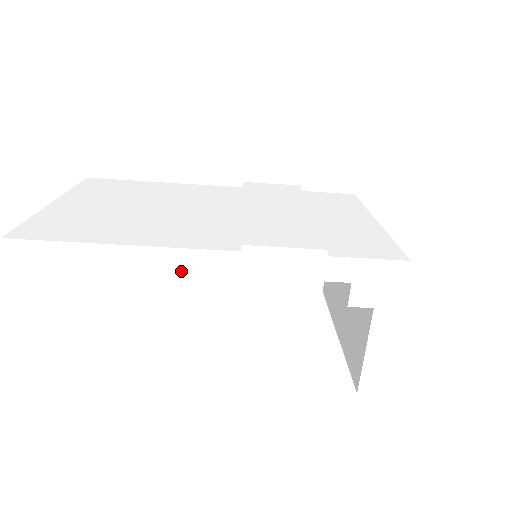
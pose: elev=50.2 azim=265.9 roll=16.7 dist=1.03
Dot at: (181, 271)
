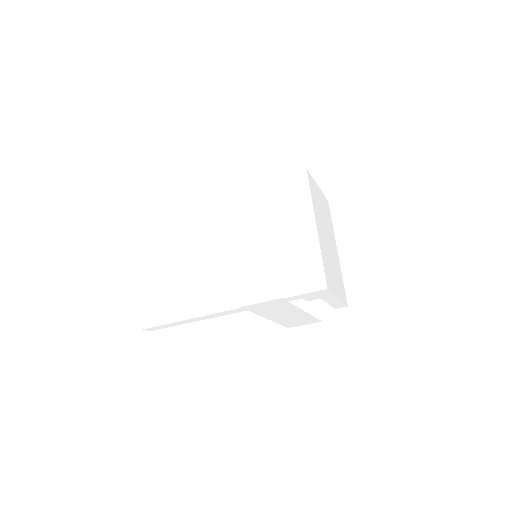
Dot at: occluded
